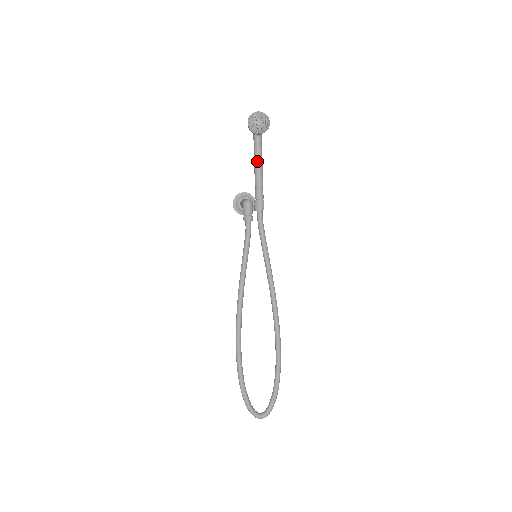
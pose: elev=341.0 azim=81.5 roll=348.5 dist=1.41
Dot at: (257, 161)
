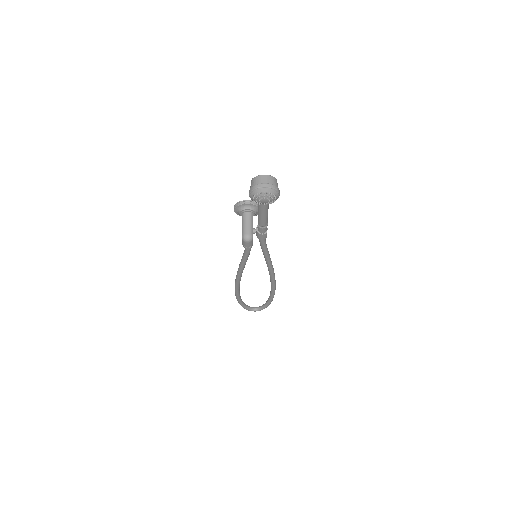
Dot at: (261, 211)
